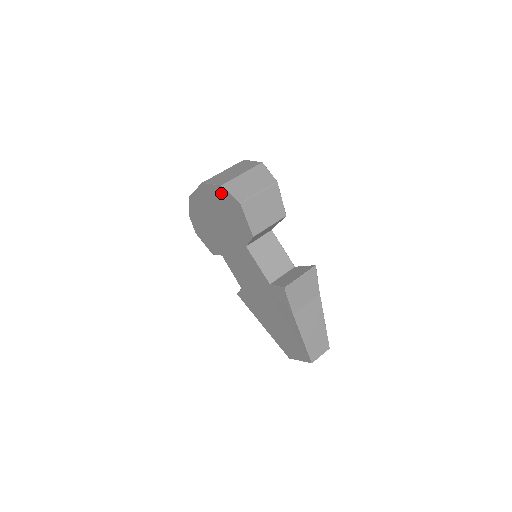
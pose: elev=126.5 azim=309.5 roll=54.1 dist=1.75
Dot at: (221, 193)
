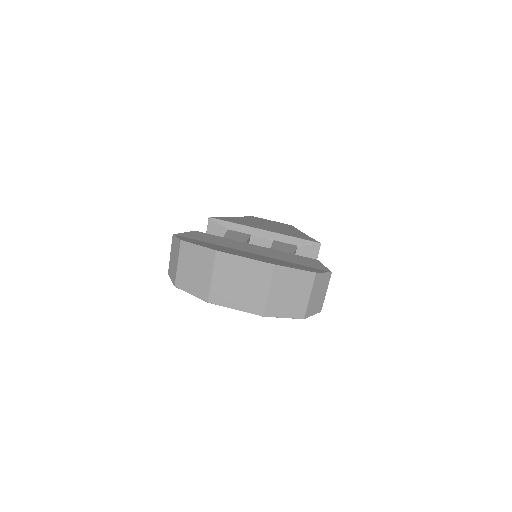
Dot at: occluded
